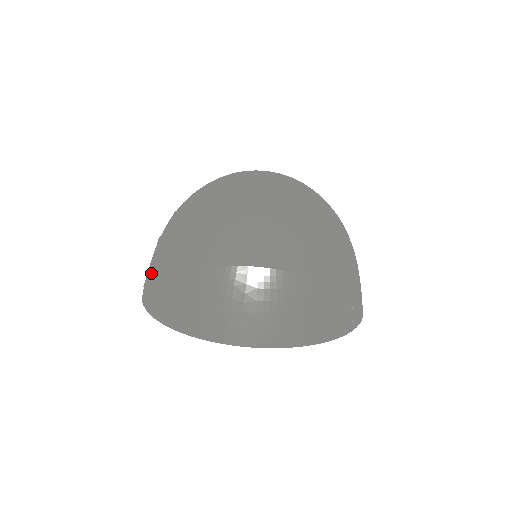
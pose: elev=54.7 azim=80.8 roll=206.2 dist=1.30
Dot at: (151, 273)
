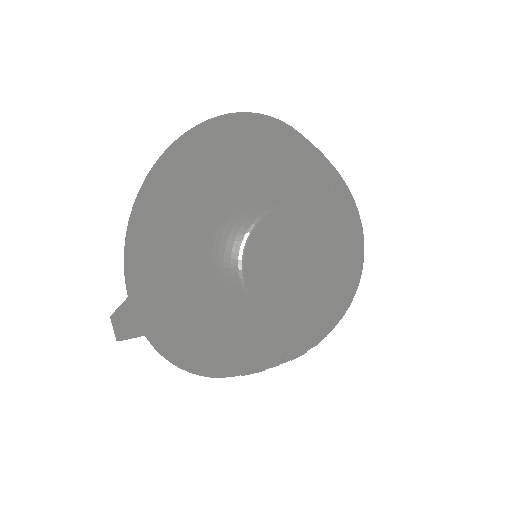
Dot at: (220, 123)
